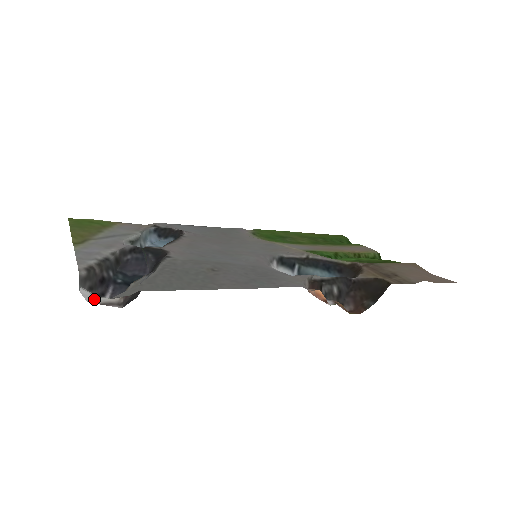
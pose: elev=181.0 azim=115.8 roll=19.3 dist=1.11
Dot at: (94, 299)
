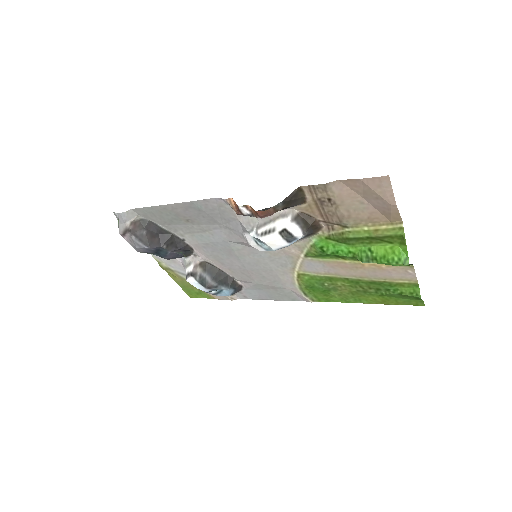
Dot at: (121, 229)
